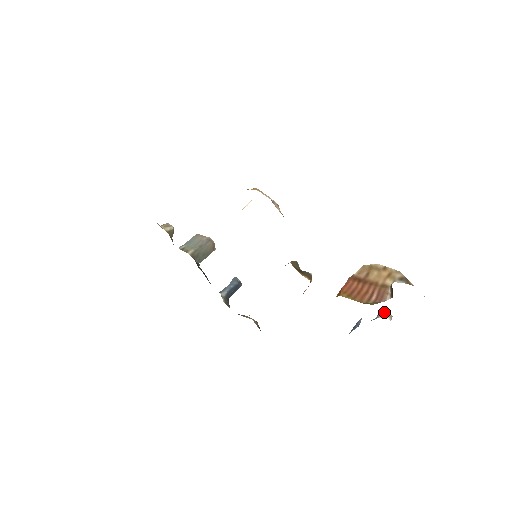
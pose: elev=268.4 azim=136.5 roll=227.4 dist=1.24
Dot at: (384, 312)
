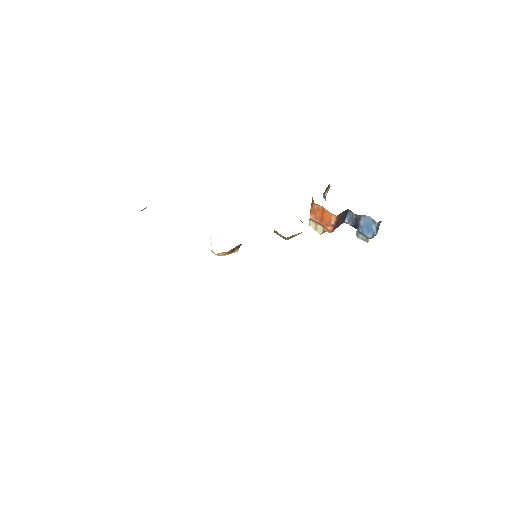
Dot at: (357, 232)
